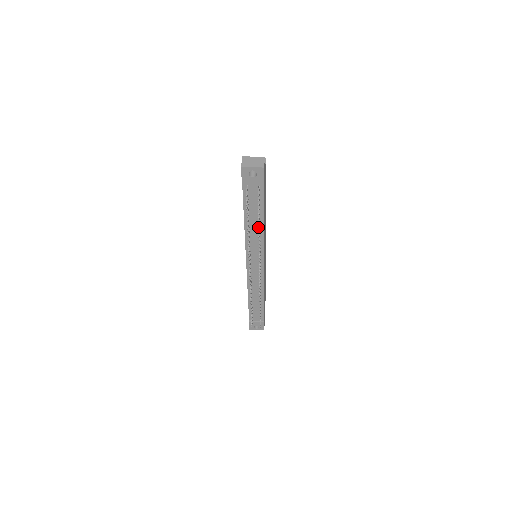
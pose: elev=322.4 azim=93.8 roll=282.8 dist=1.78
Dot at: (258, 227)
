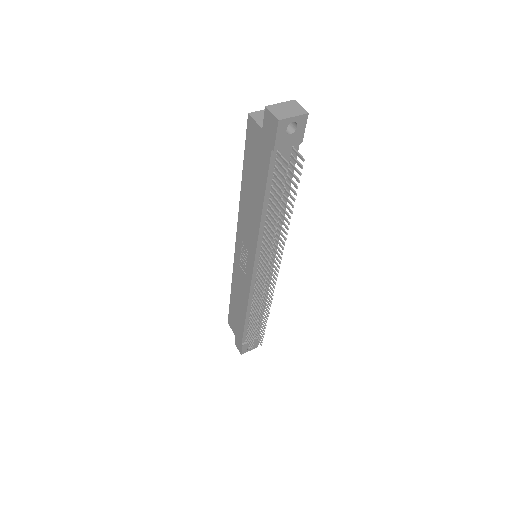
Dot at: (289, 209)
